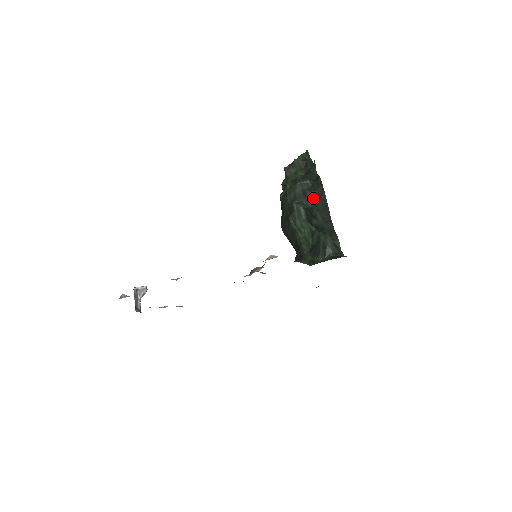
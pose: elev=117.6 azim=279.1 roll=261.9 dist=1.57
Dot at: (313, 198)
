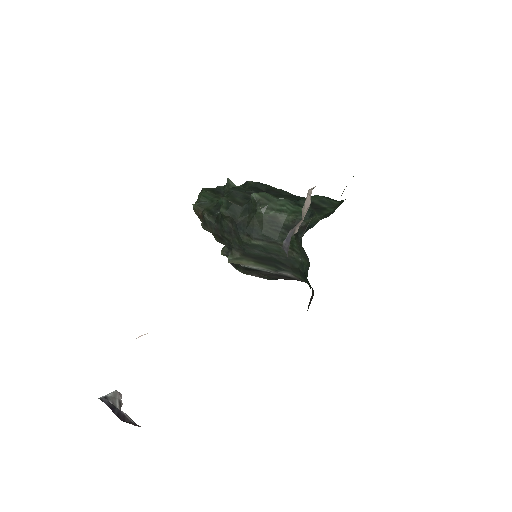
Dot at: occluded
